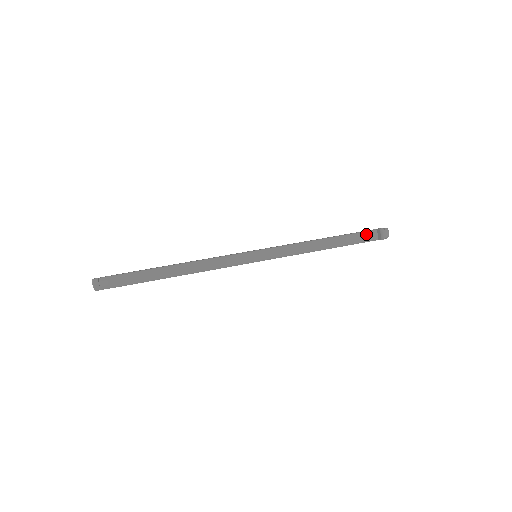
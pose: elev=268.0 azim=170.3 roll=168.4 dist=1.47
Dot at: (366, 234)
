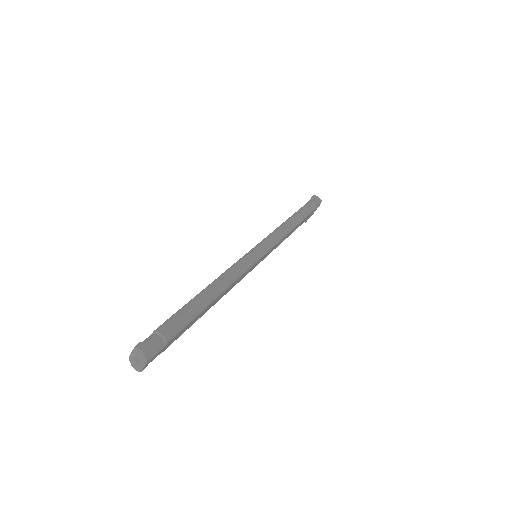
Dot at: (307, 206)
